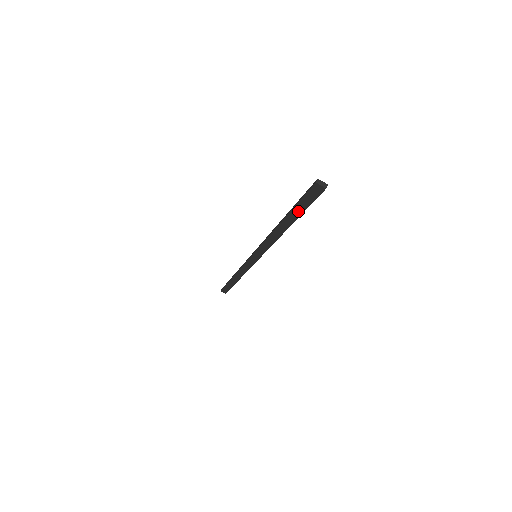
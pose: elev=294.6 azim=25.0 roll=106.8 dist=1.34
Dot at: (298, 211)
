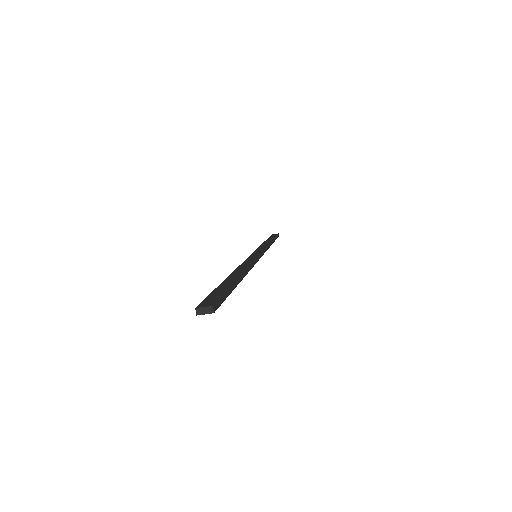
Dot at: occluded
